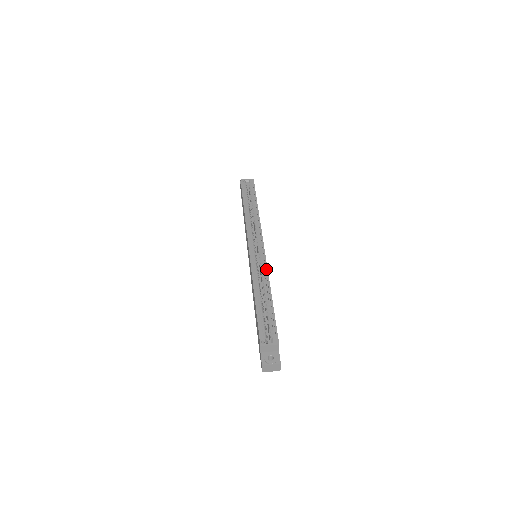
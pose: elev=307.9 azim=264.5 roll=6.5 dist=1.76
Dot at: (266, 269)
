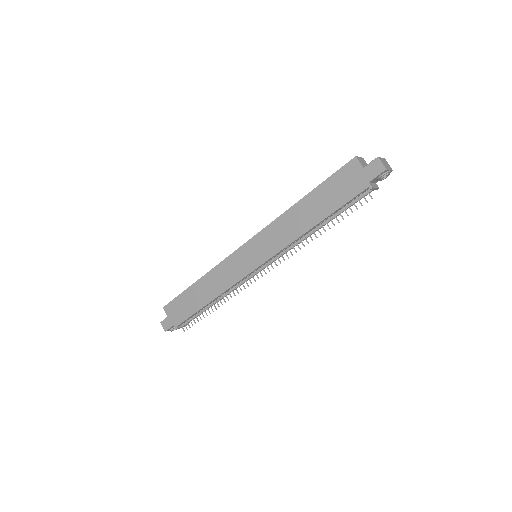
Dot at: occluded
